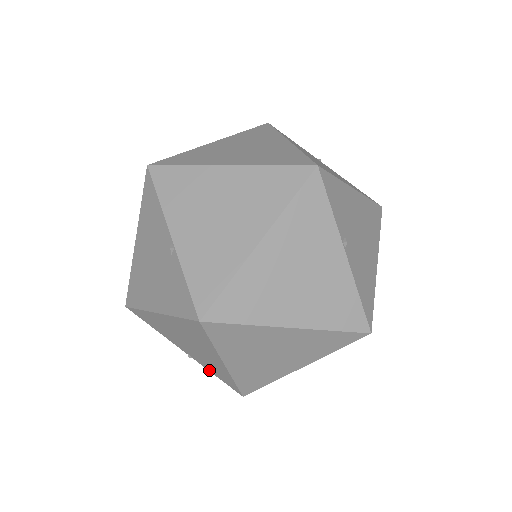
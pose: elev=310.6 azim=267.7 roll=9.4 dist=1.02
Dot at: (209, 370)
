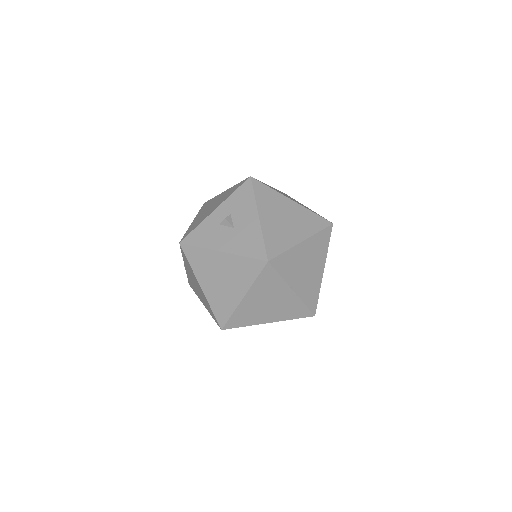
Dot at: occluded
